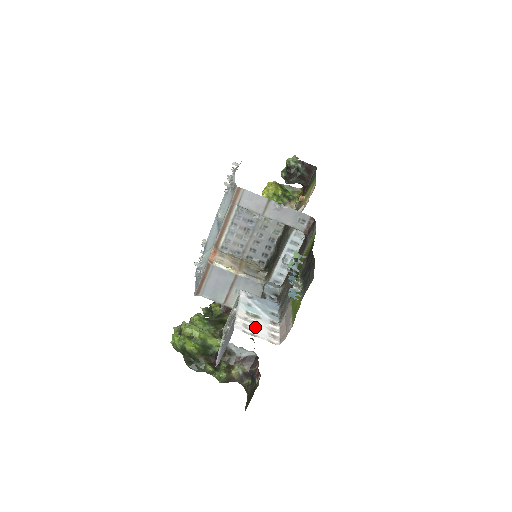
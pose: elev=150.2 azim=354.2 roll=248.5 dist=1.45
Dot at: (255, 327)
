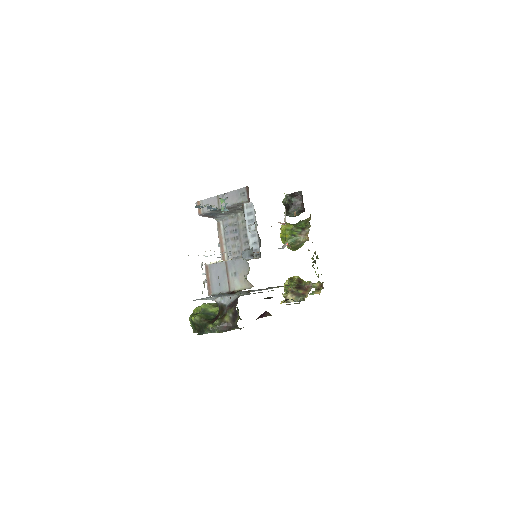
Dot at: occluded
